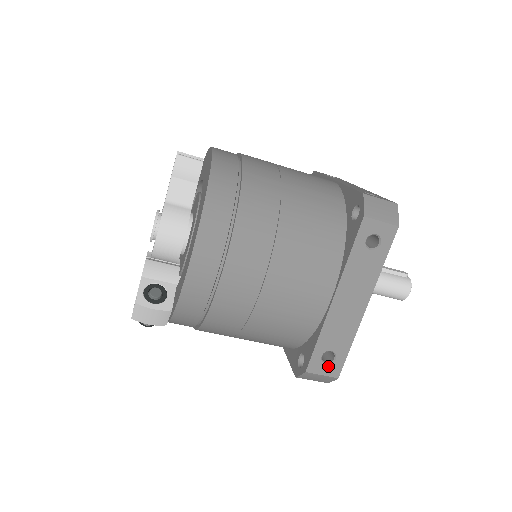
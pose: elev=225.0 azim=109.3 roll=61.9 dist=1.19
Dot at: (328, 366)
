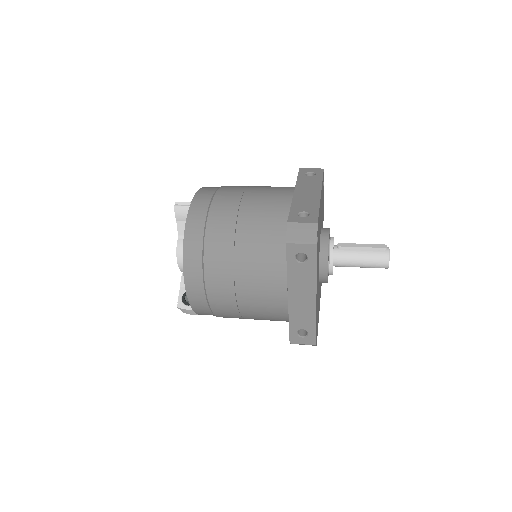
Dot at: (304, 338)
